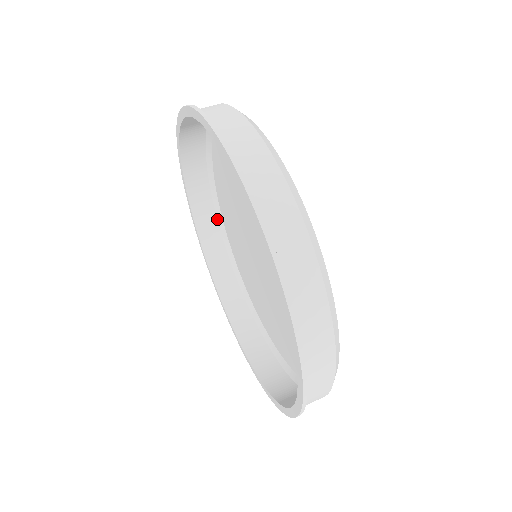
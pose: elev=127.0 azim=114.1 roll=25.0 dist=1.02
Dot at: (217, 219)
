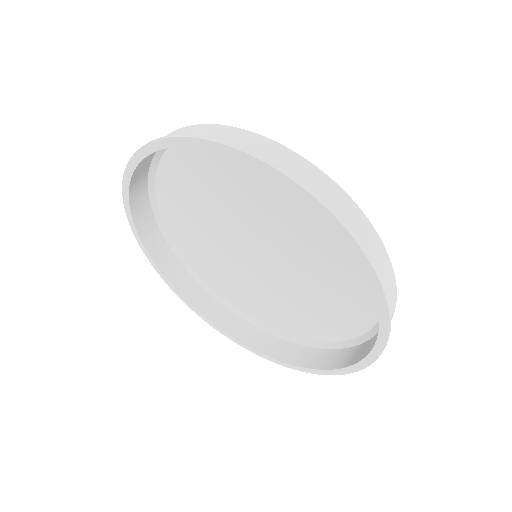
Dot at: (147, 185)
